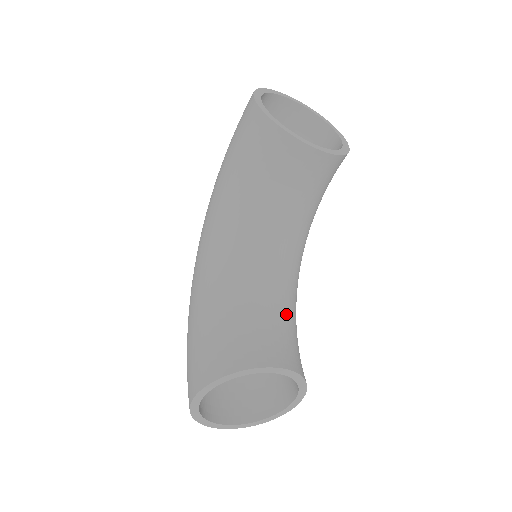
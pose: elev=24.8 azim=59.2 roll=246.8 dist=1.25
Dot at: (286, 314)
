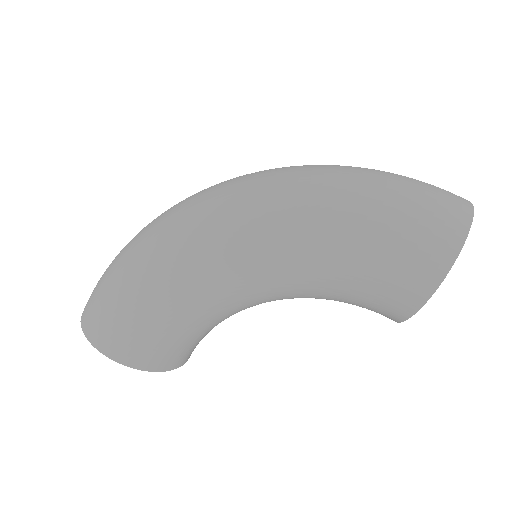
Dot at: occluded
